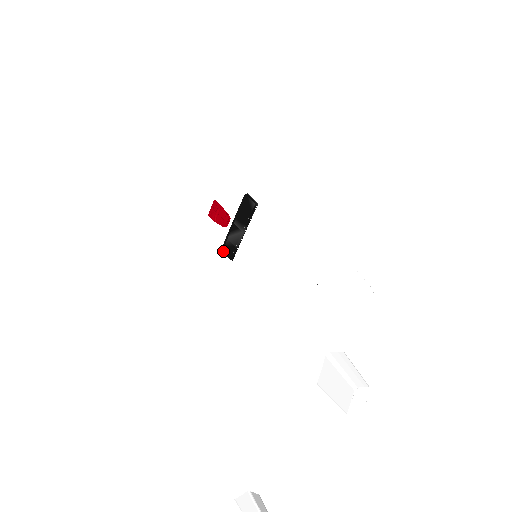
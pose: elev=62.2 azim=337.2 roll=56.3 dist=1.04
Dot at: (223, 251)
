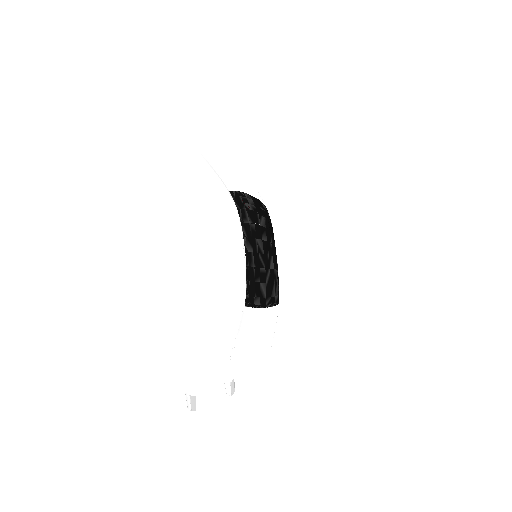
Dot at: occluded
